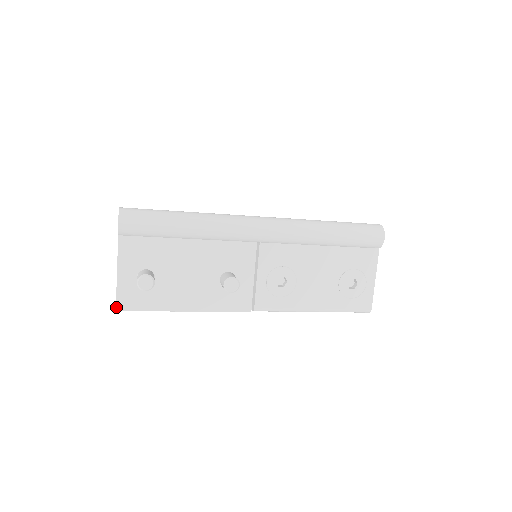
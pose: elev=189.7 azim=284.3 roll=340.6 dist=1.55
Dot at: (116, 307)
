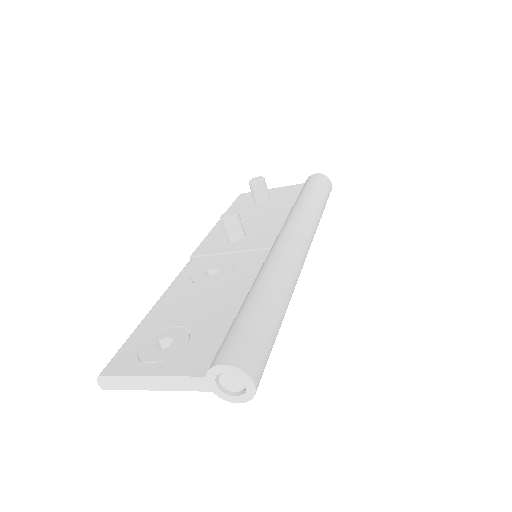
Dot at: (107, 389)
